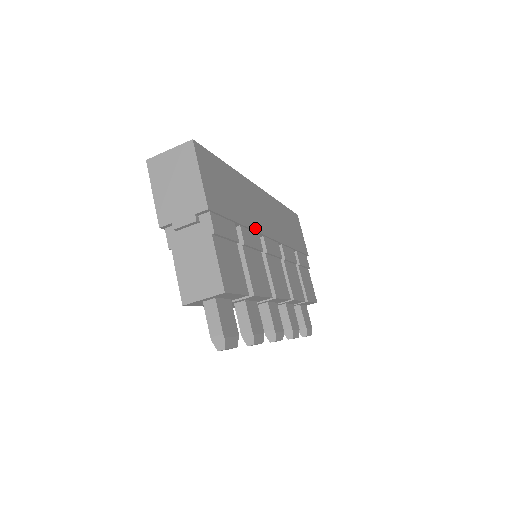
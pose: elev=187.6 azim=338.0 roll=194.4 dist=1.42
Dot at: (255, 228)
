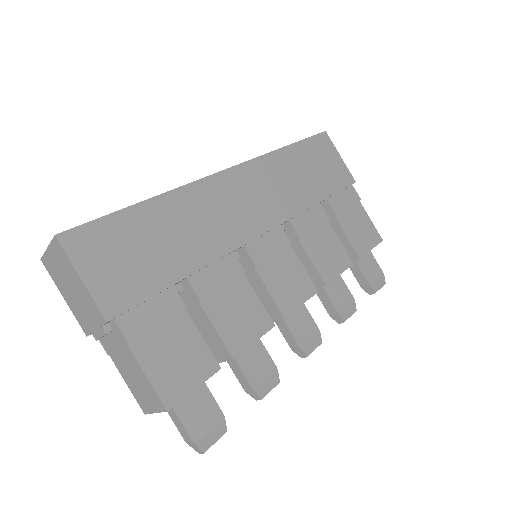
Dot at: (220, 253)
